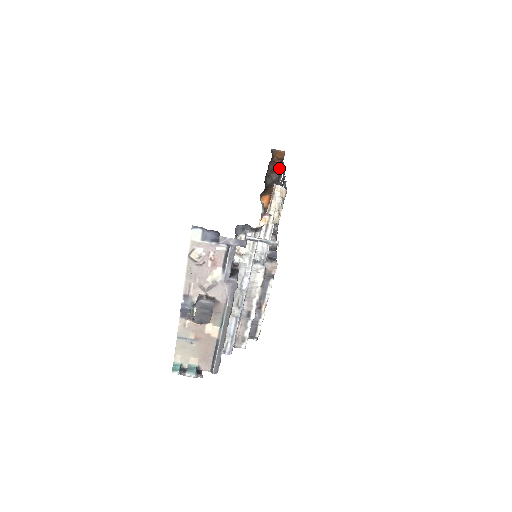
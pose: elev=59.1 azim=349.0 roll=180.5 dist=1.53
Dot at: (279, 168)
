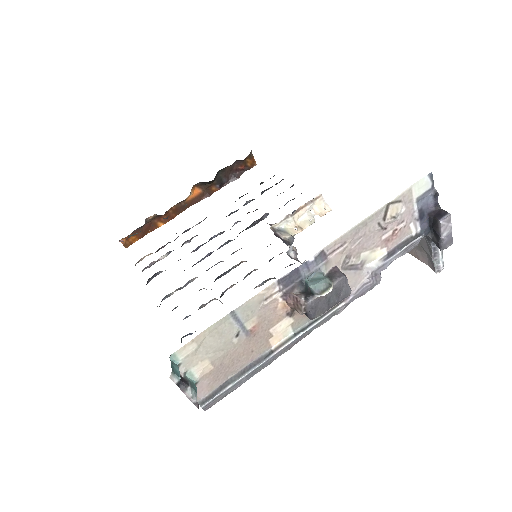
Dot at: (237, 174)
